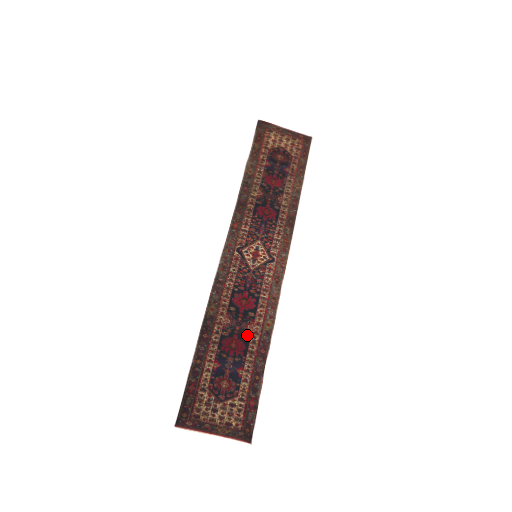
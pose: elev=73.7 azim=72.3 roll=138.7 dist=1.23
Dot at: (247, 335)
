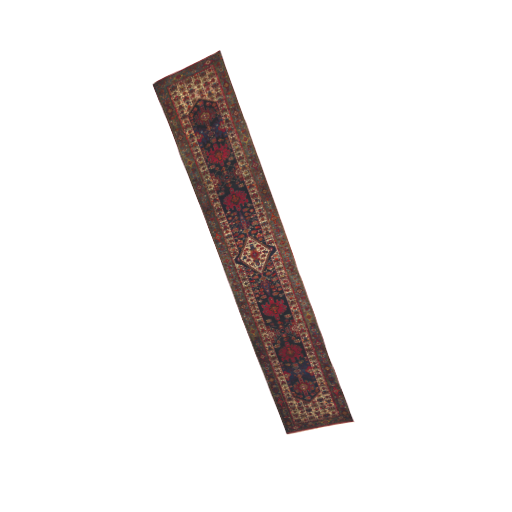
Dot at: (296, 337)
